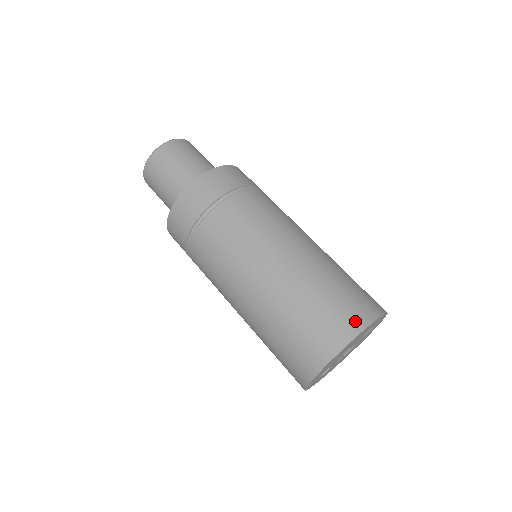
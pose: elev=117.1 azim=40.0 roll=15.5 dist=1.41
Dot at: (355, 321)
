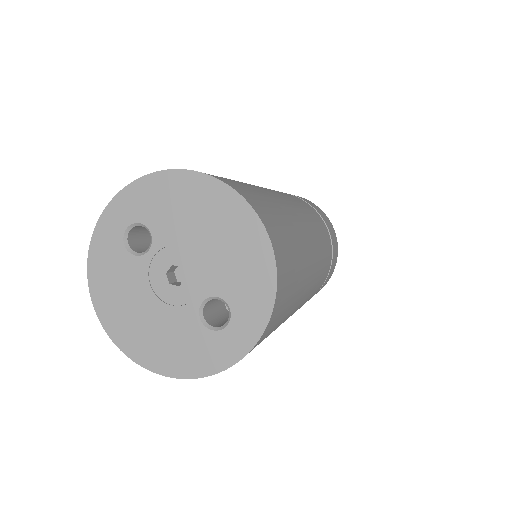
Dot at: (272, 228)
